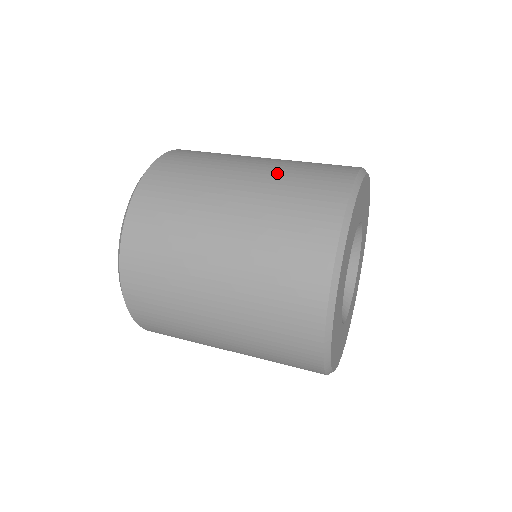
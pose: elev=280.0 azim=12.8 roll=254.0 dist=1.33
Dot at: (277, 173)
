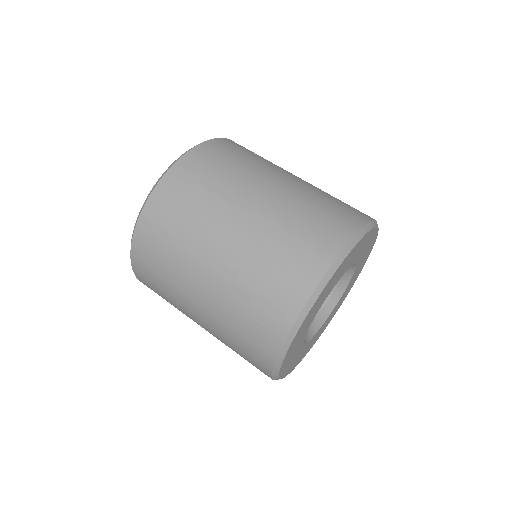
Dot at: (248, 258)
